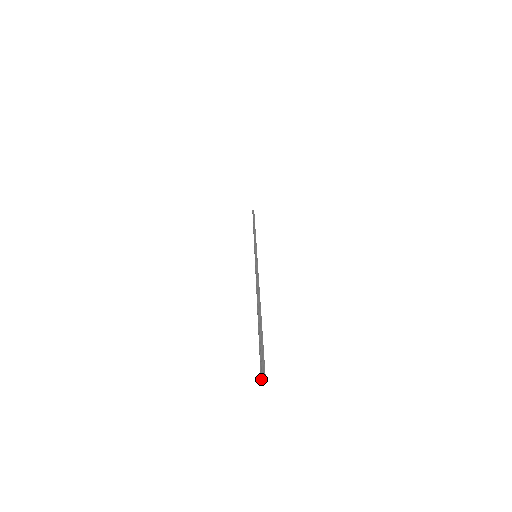
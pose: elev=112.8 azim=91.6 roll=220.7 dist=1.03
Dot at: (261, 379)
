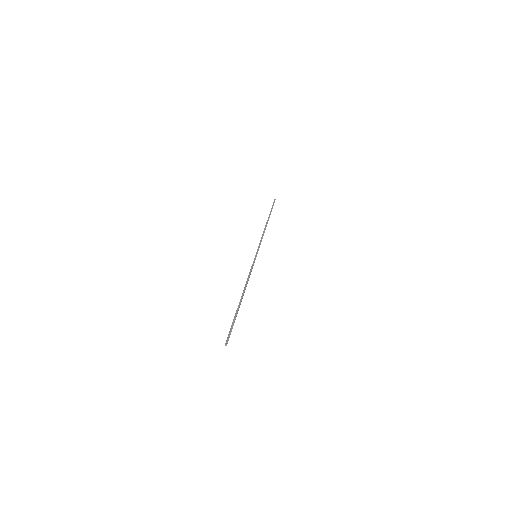
Dot at: (225, 345)
